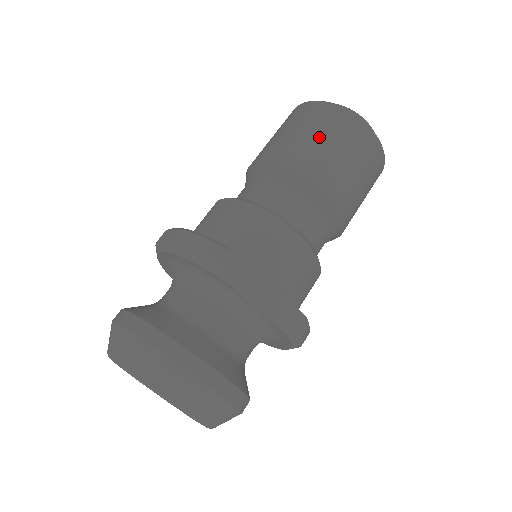
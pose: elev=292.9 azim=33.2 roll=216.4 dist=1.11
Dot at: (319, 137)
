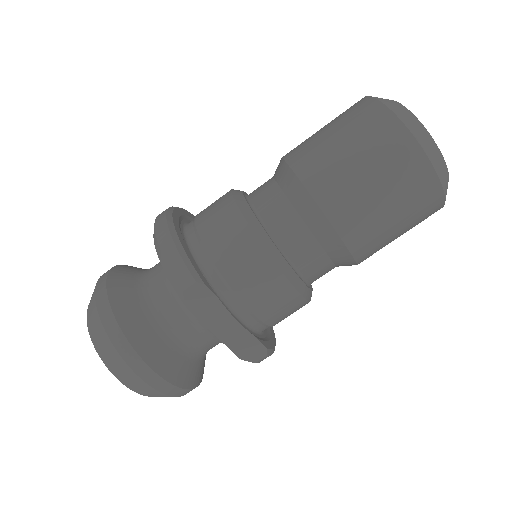
Dot at: (361, 166)
